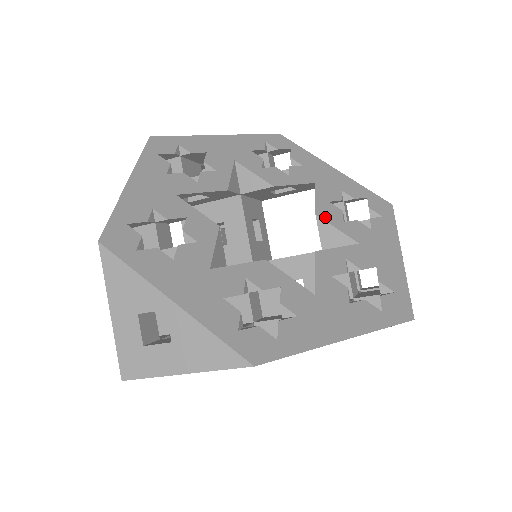
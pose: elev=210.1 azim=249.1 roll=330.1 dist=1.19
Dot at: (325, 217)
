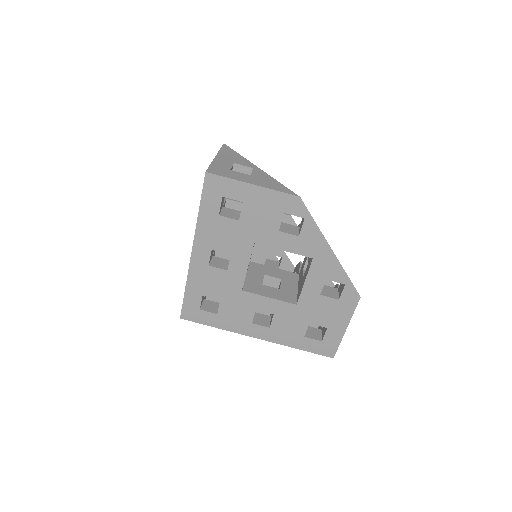
Dot at: occluded
